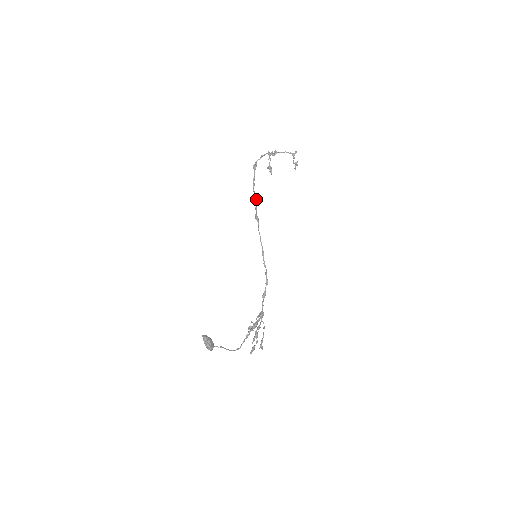
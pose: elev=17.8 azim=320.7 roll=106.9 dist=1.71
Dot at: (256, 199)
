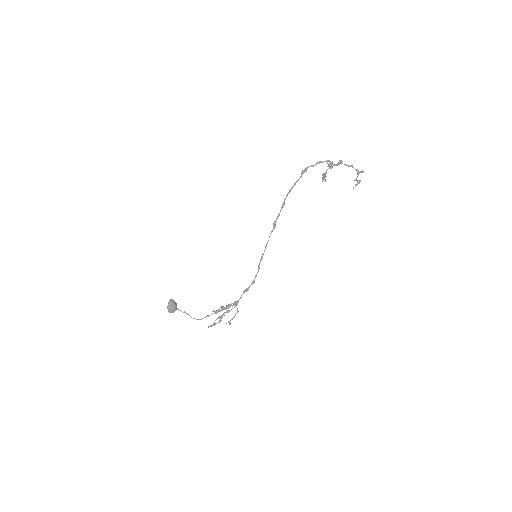
Dot at: (282, 207)
